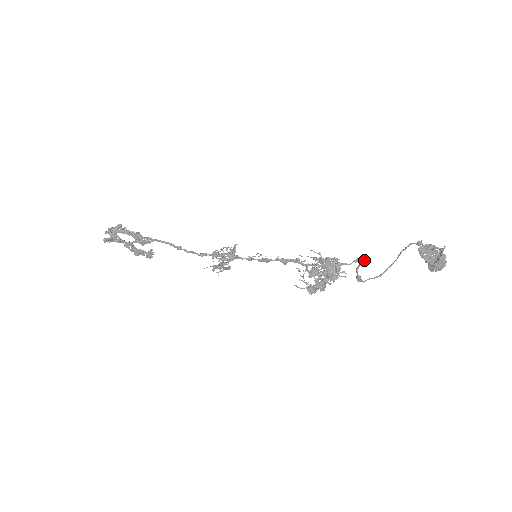
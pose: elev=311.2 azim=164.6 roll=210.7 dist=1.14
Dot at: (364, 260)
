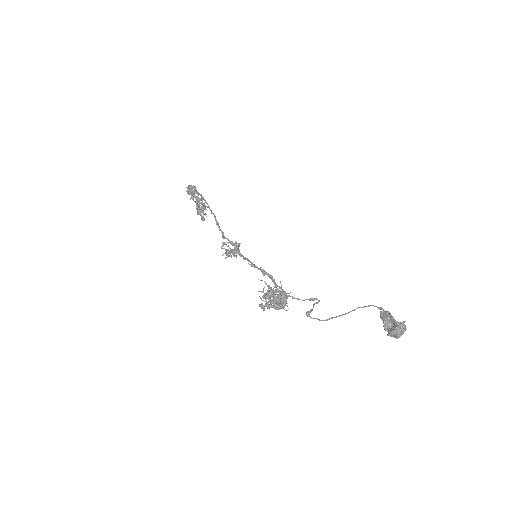
Dot at: (319, 301)
